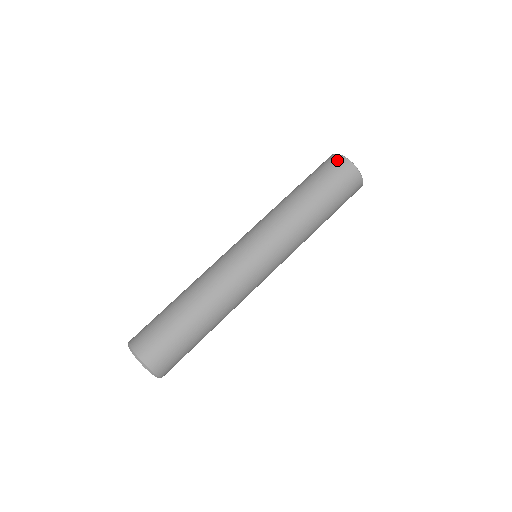
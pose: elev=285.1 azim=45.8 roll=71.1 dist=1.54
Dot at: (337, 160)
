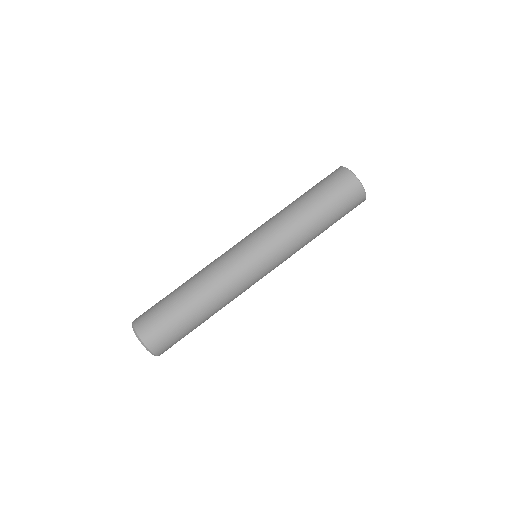
Dot at: (345, 175)
